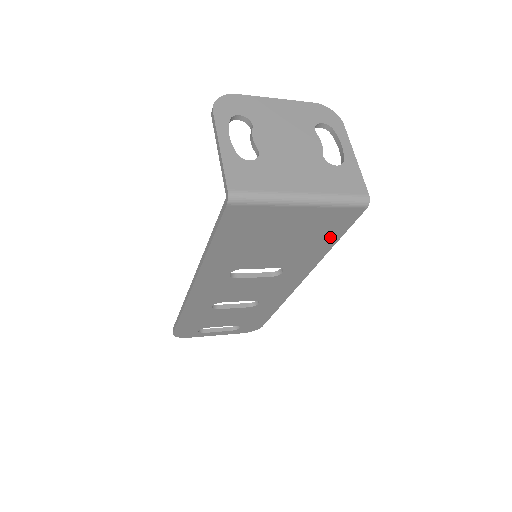
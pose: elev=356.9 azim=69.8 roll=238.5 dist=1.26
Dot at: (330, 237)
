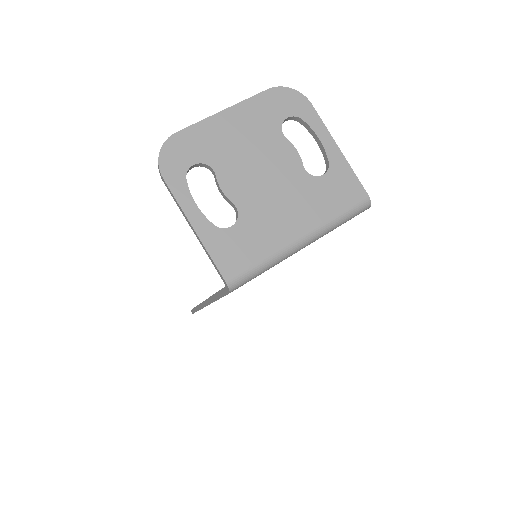
Dot at: occluded
